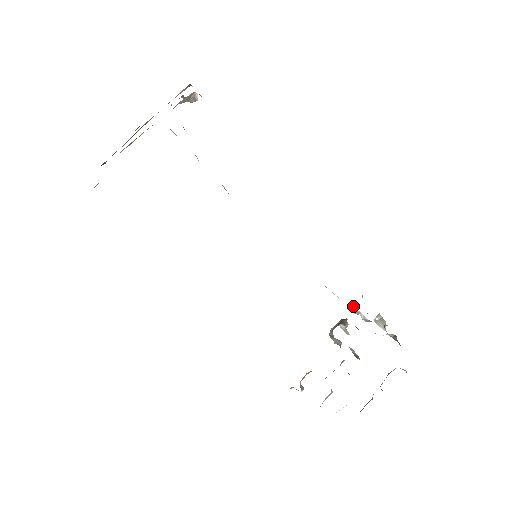
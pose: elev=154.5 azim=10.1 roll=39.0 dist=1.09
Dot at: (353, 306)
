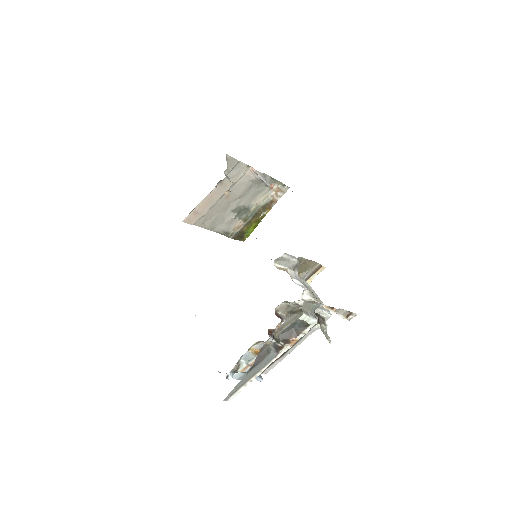
Dot at: (281, 265)
